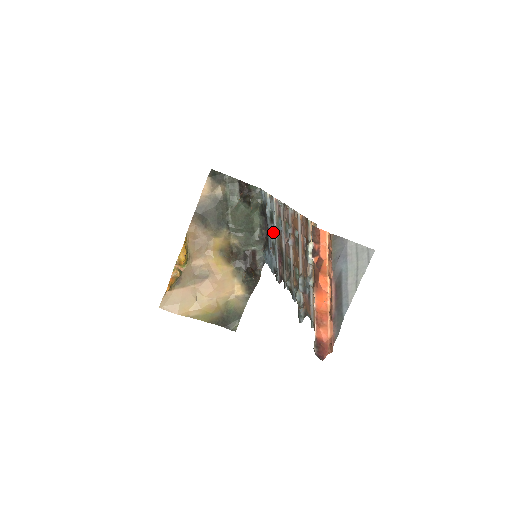
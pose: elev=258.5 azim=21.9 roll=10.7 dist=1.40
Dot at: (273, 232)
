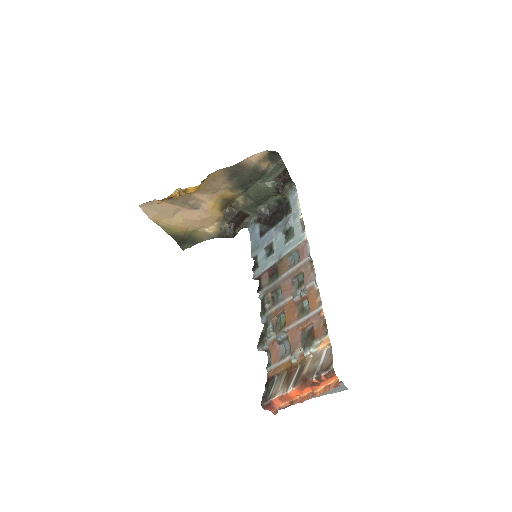
Dot at: (280, 243)
